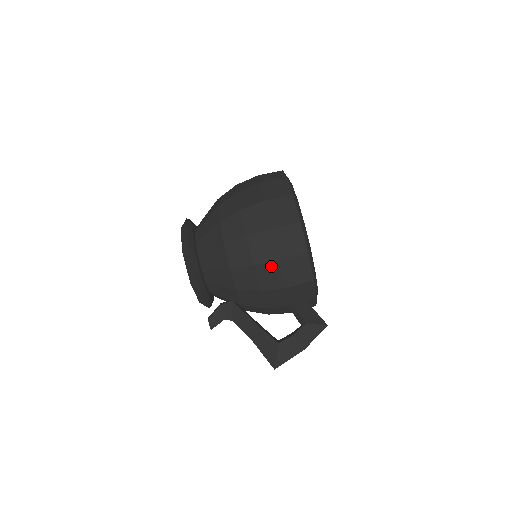
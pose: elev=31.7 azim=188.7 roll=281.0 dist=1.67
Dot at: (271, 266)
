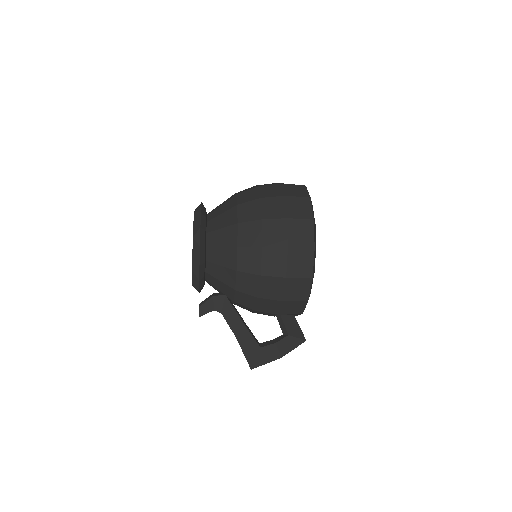
Dot at: (276, 280)
